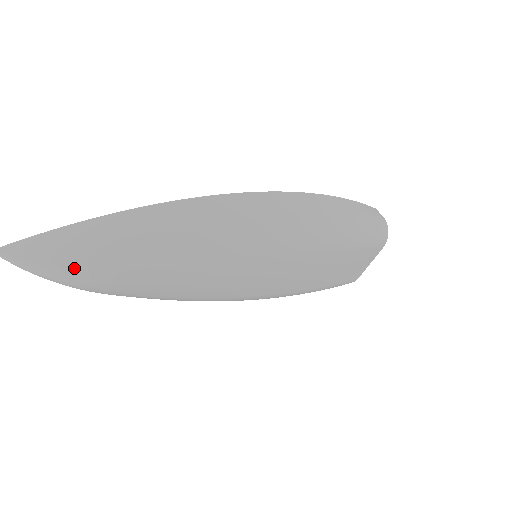
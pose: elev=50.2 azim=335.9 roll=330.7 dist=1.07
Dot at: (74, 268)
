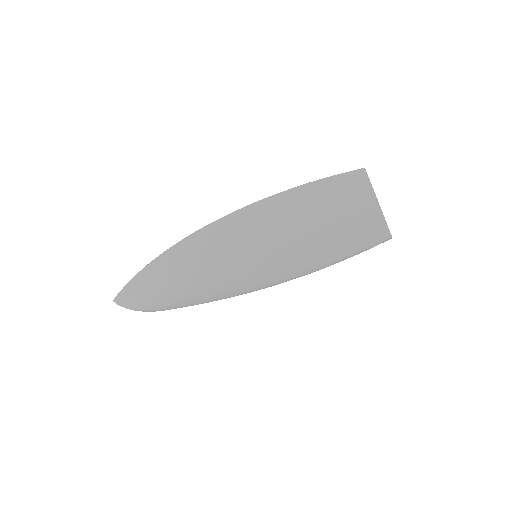
Dot at: (135, 305)
